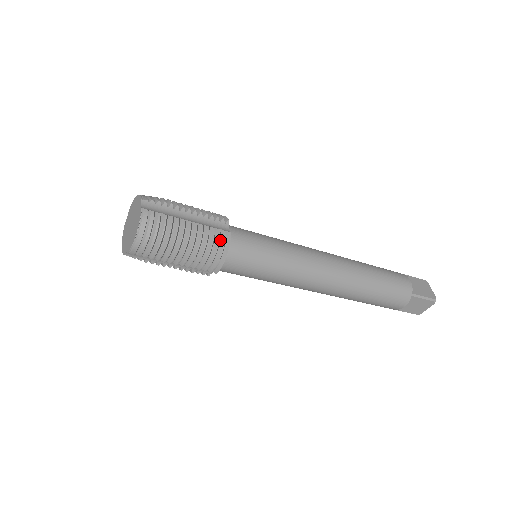
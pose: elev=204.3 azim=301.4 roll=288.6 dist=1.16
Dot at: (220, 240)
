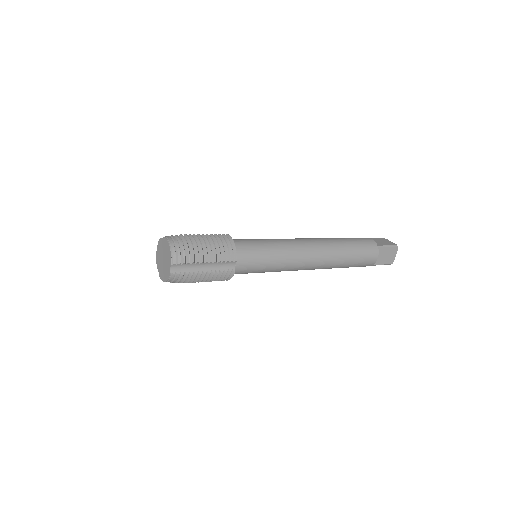
Dot at: (225, 275)
